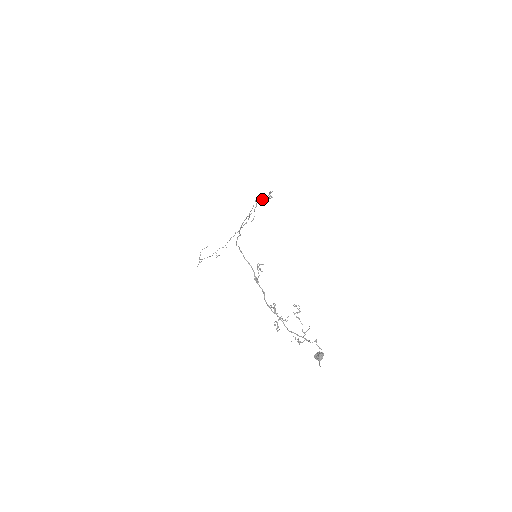
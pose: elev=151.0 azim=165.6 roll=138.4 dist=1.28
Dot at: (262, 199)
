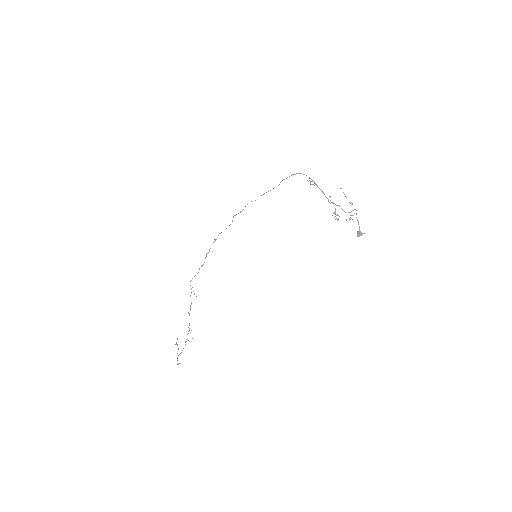
Dot at: occluded
